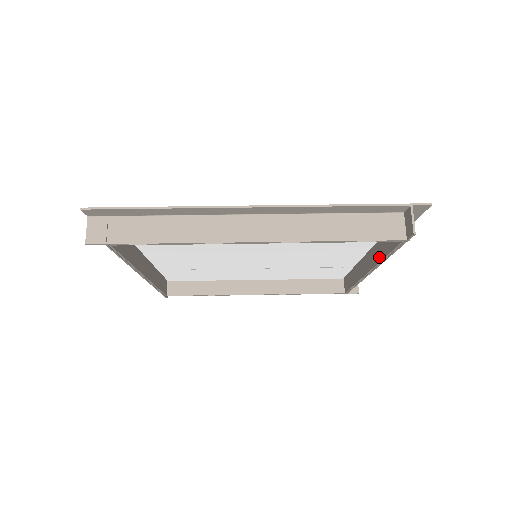
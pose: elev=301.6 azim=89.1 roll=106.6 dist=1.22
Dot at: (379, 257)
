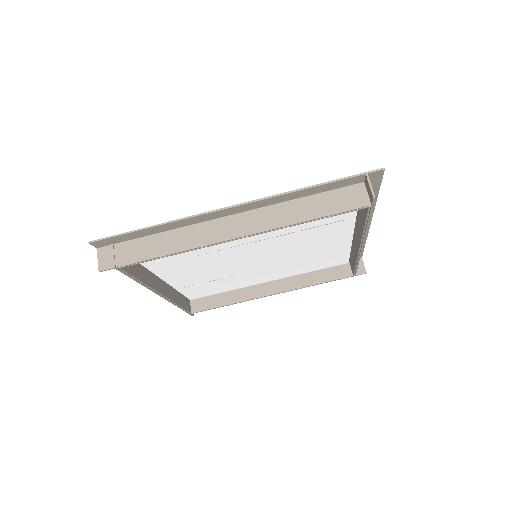
Dot at: (361, 229)
